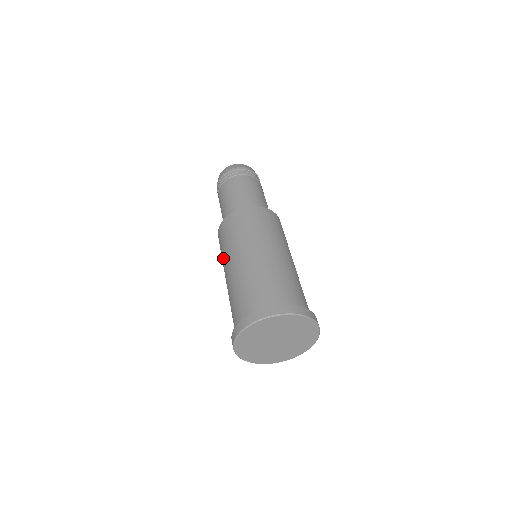
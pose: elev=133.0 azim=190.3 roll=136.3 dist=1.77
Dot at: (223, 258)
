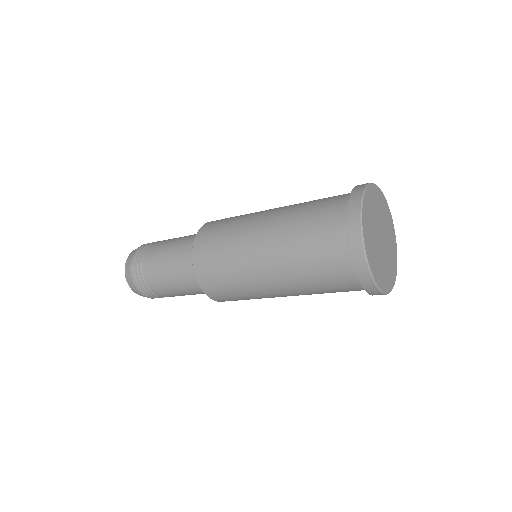
Dot at: (241, 279)
